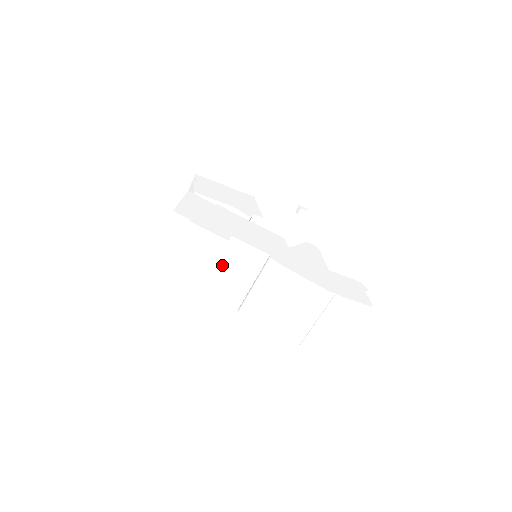
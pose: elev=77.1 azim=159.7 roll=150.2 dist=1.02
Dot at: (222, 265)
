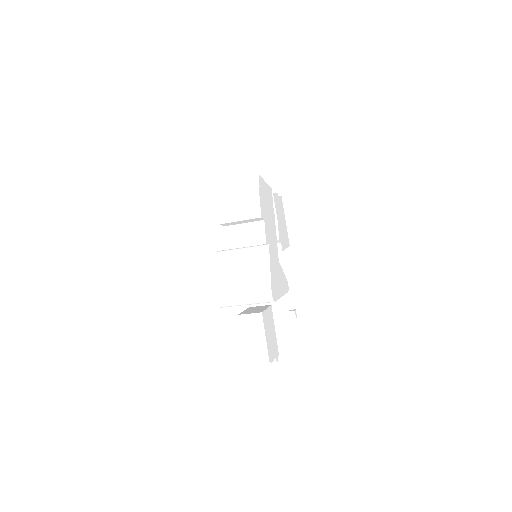
Dot at: (240, 228)
